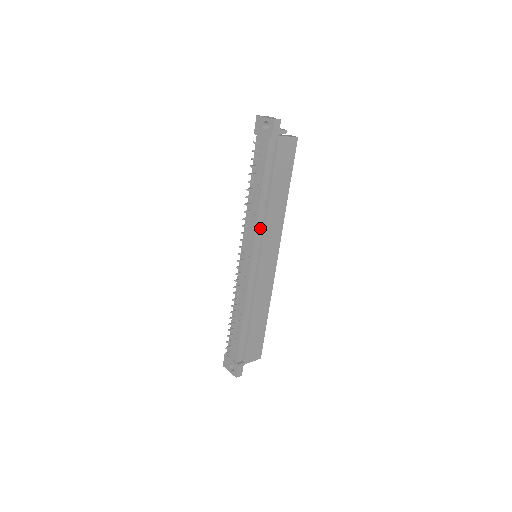
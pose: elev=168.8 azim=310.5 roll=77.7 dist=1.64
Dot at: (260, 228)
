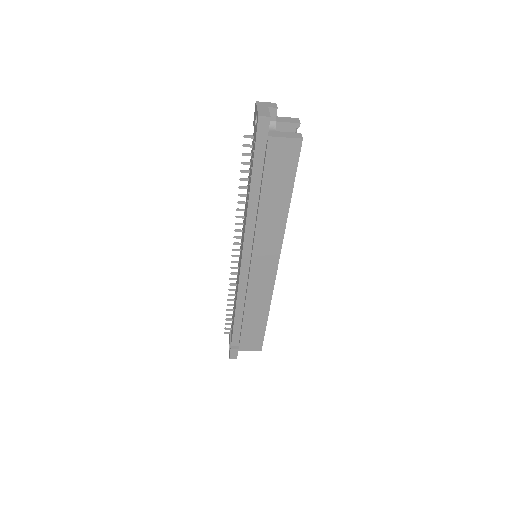
Dot at: (251, 232)
